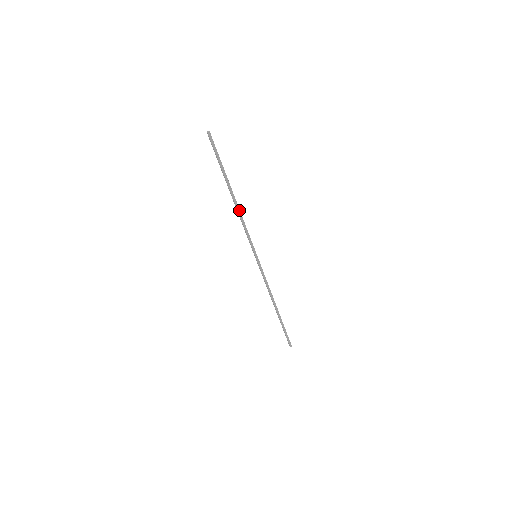
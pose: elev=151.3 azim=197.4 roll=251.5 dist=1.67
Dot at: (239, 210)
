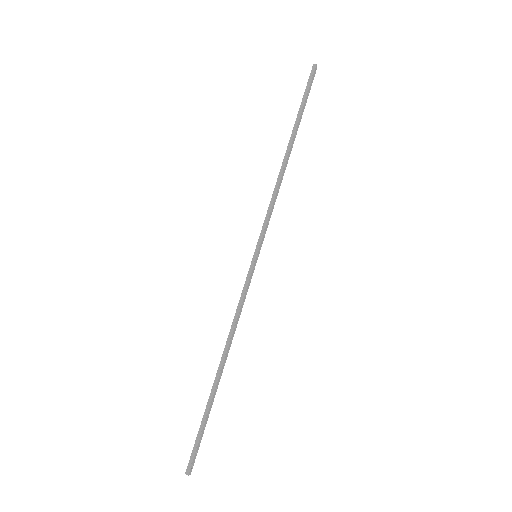
Dot at: (282, 173)
